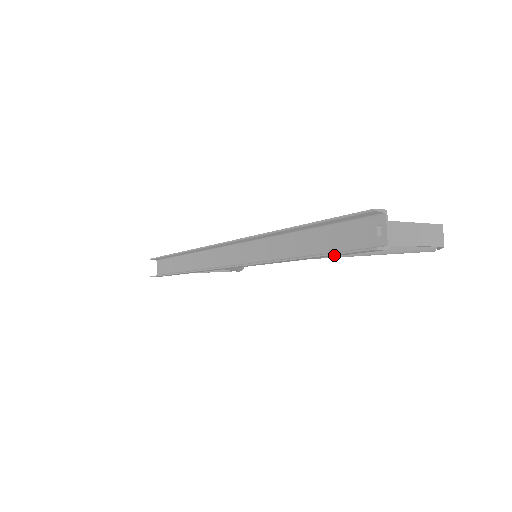
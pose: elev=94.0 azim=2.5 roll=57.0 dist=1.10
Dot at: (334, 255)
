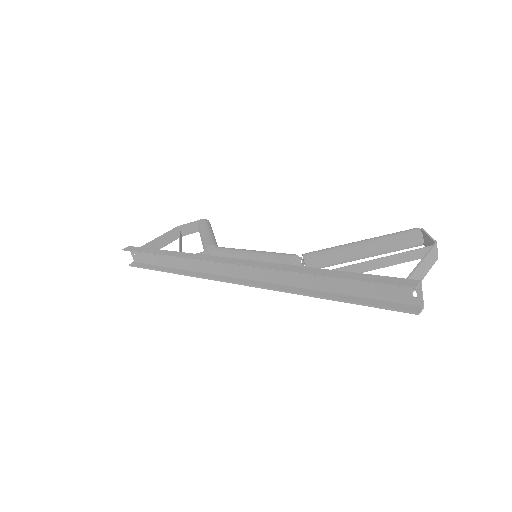
Dot at: (371, 303)
